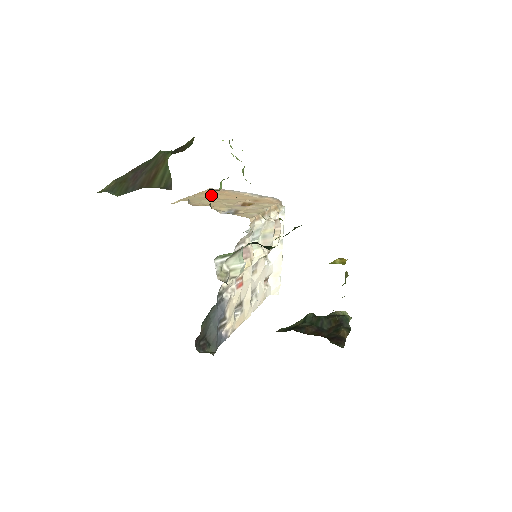
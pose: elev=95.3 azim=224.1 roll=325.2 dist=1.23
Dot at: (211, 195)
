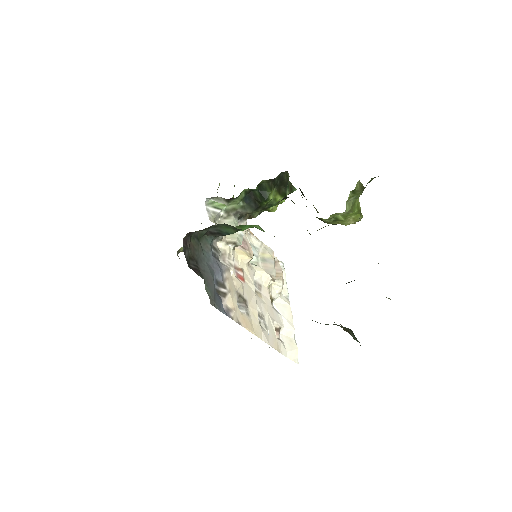
Dot at: occluded
